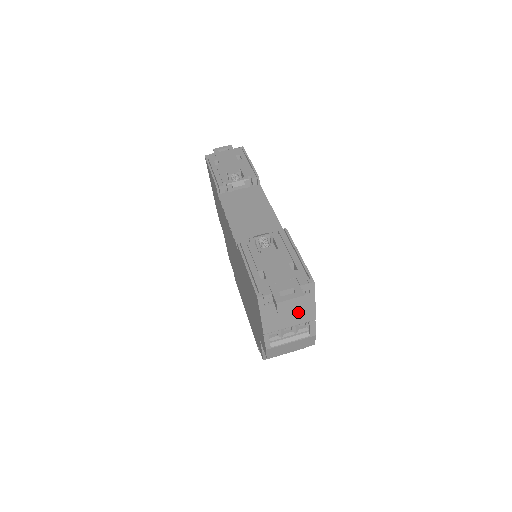
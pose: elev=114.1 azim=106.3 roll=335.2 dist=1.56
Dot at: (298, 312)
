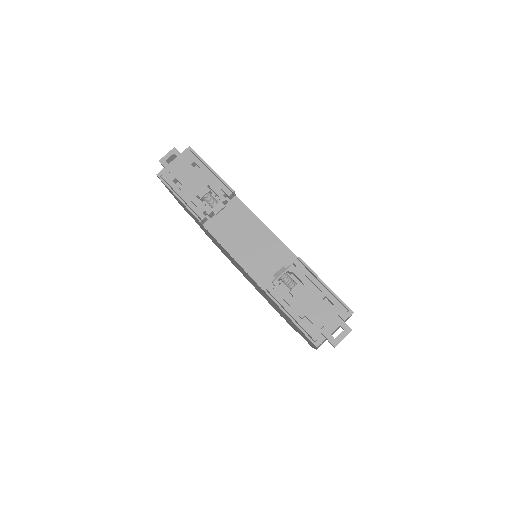
Dot at: occluded
